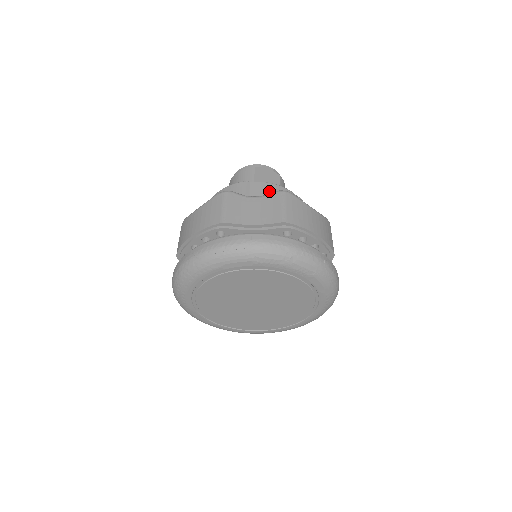
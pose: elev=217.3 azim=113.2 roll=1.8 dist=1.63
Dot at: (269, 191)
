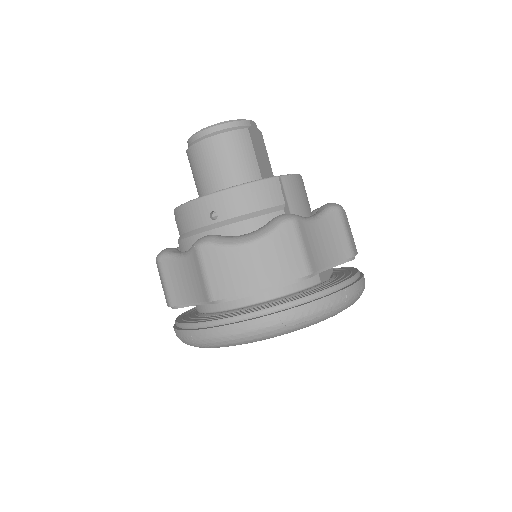
Dot at: (299, 189)
